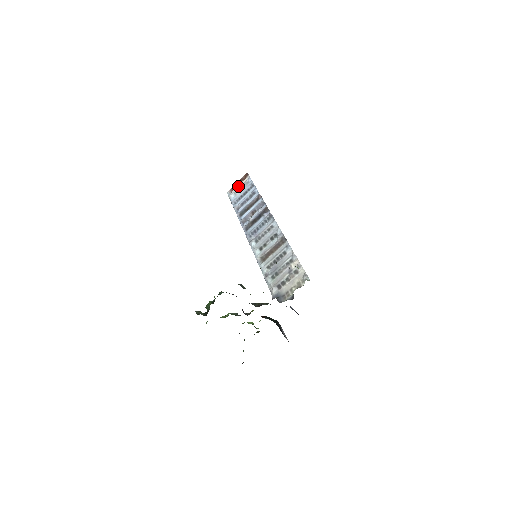
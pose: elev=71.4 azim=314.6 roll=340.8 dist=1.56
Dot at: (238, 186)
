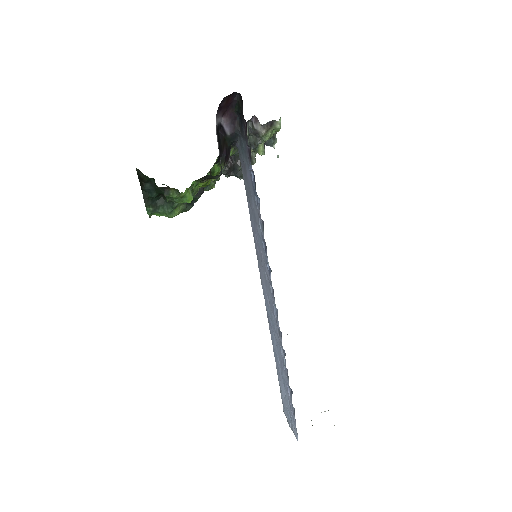
Dot at: occluded
